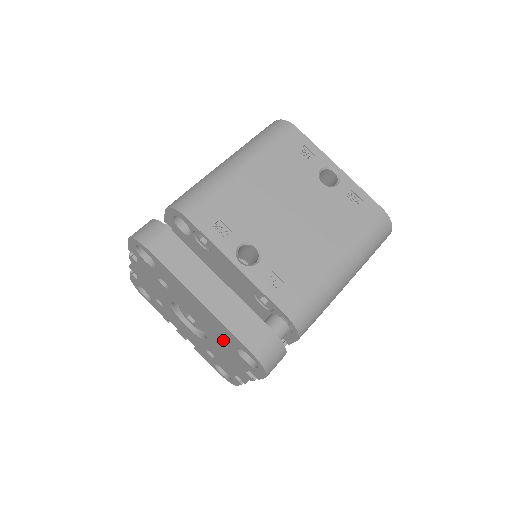
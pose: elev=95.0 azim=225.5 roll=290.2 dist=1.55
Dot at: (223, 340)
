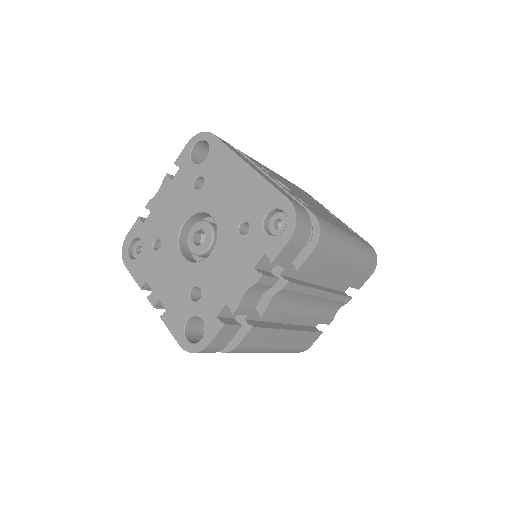
Dot at: (247, 219)
